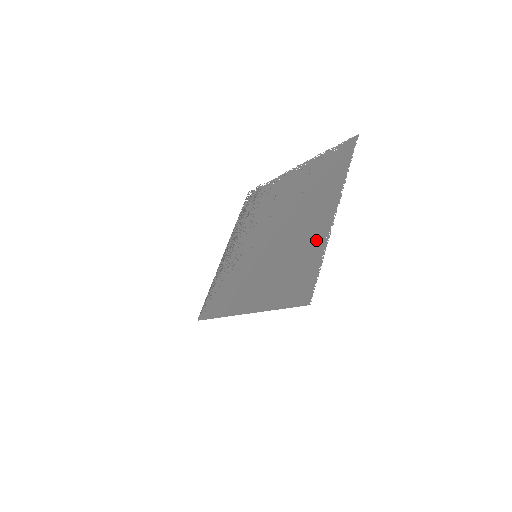
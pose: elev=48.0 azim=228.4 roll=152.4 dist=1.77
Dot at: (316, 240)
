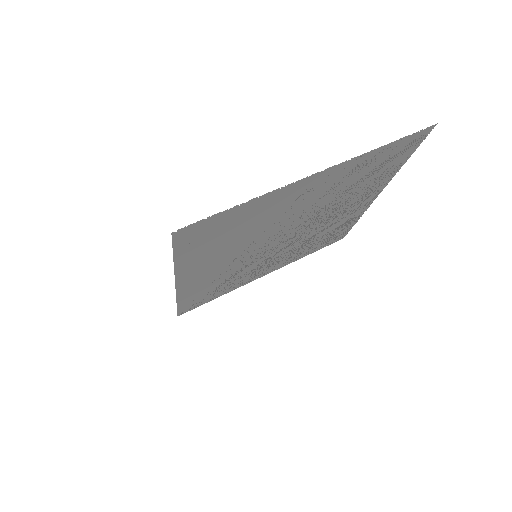
Dot at: (273, 202)
